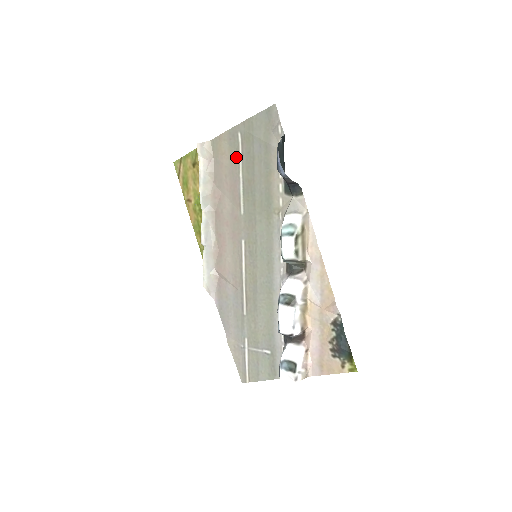
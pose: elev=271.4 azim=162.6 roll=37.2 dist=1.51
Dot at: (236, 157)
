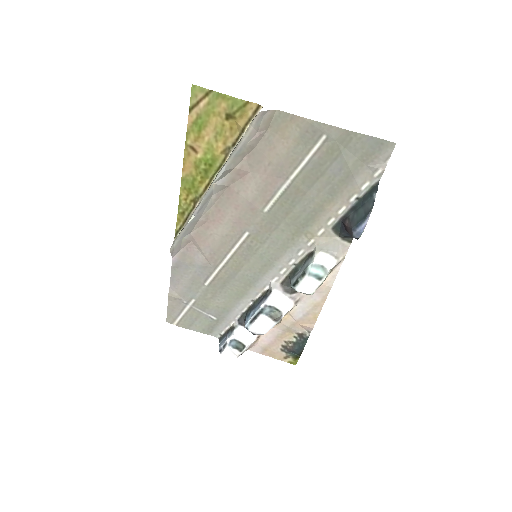
Dot at: (300, 155)
